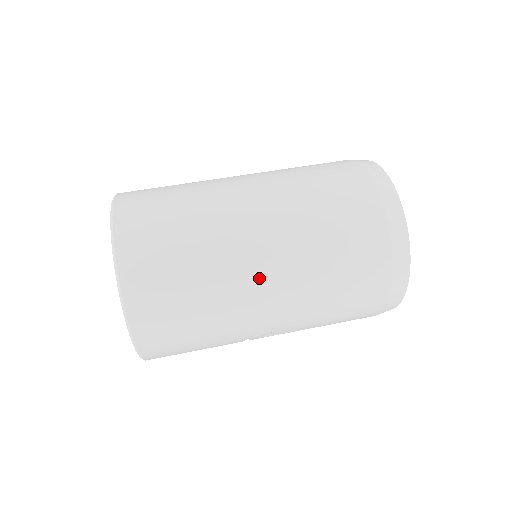
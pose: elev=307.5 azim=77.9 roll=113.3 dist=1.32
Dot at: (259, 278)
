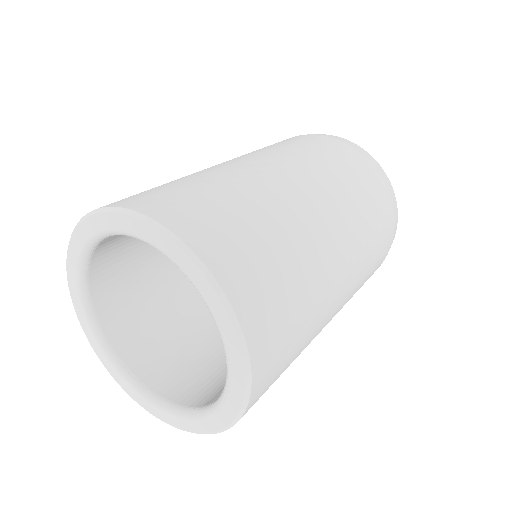
Dot at: (337, 301)
